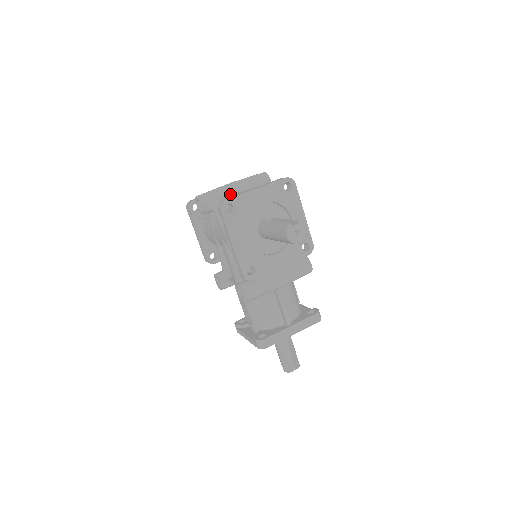
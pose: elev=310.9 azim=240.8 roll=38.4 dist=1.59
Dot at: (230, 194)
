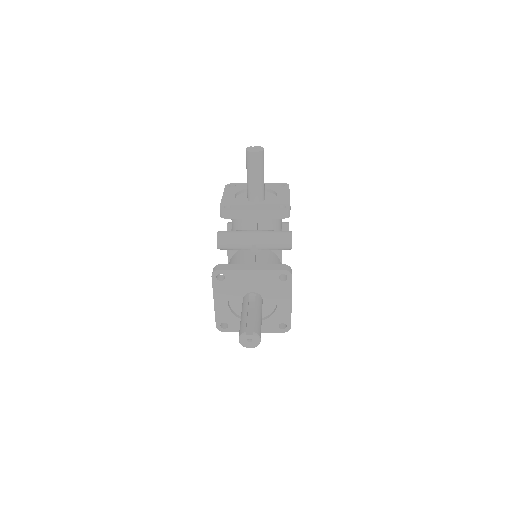
Dot at: occluded
